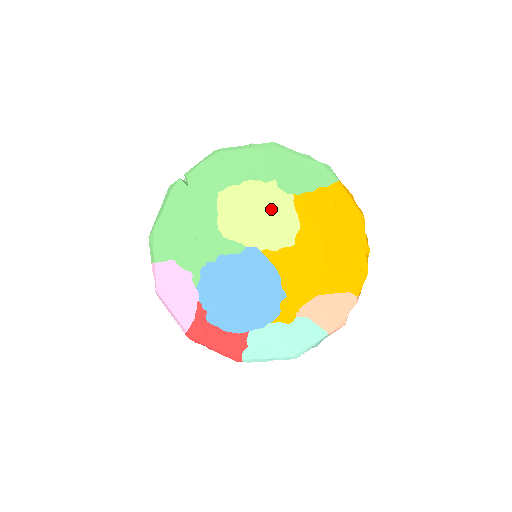
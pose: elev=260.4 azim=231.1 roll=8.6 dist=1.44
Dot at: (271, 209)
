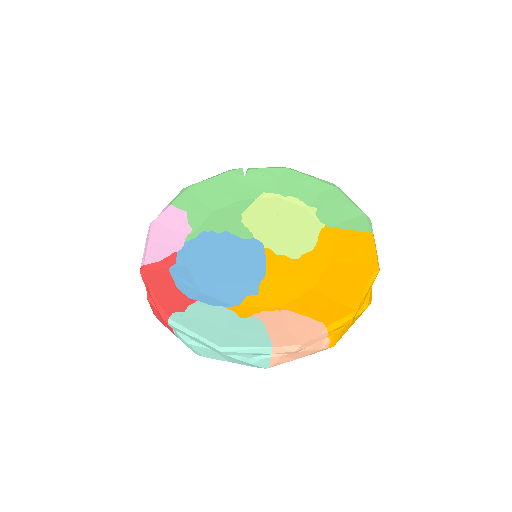
Dot at: (298, 225)
